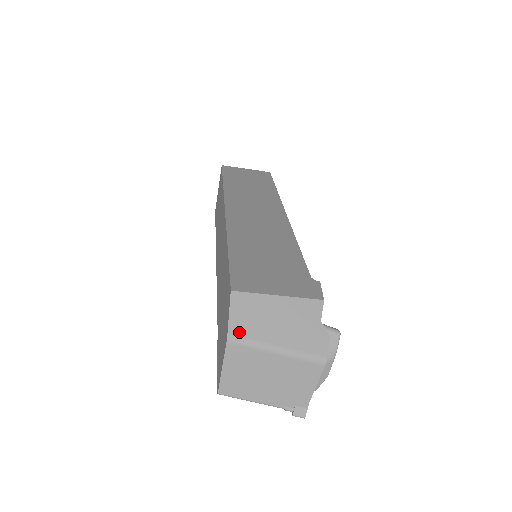
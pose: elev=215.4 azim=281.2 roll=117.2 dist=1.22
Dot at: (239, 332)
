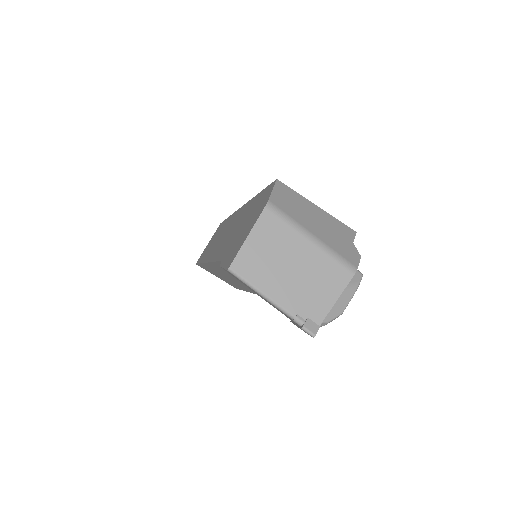
Dot at: (279, 205)
